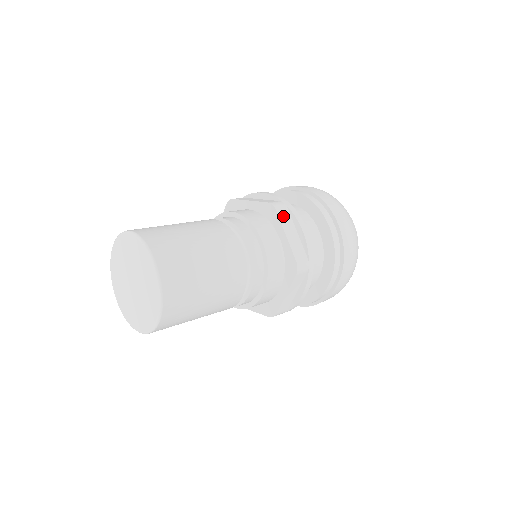
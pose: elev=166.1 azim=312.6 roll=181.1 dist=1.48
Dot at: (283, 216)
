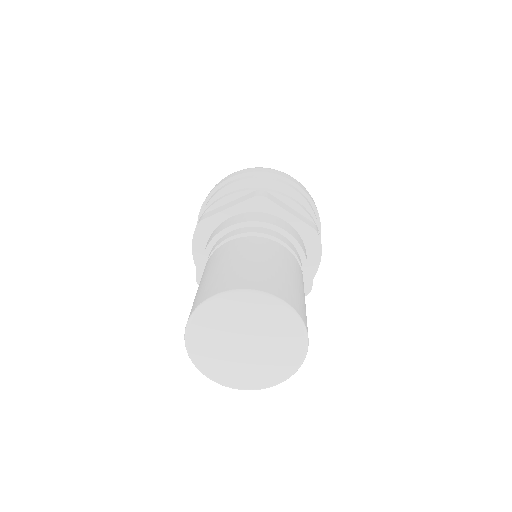
Dot at: (274, 200)
